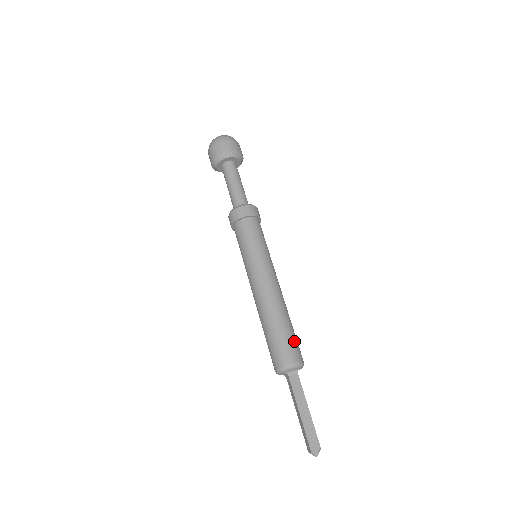
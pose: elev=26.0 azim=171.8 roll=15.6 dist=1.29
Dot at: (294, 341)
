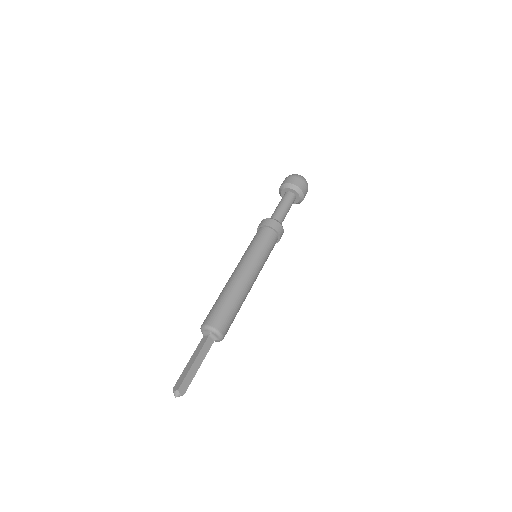
Dot at: (219, 311)
